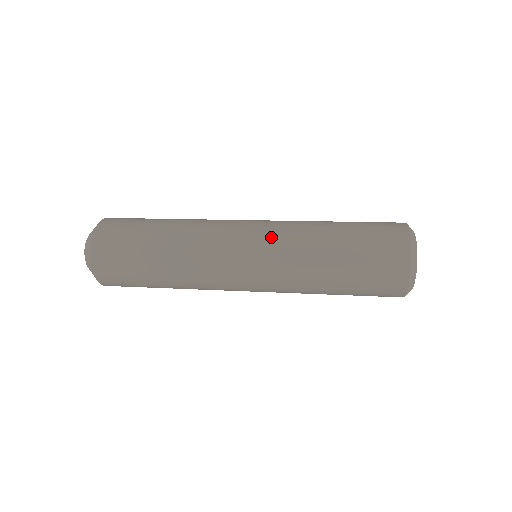
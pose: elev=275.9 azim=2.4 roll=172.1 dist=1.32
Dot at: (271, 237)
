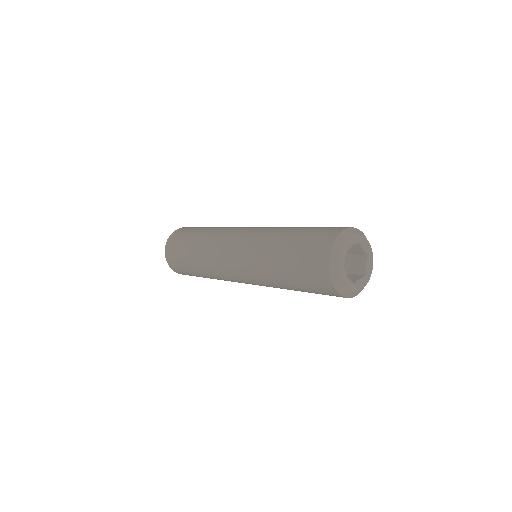
Dot at: occluded
